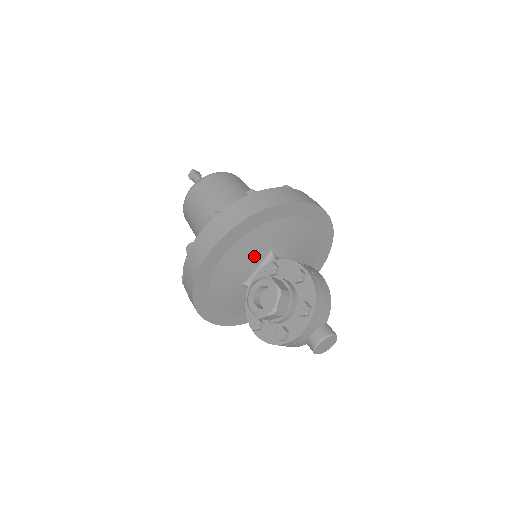
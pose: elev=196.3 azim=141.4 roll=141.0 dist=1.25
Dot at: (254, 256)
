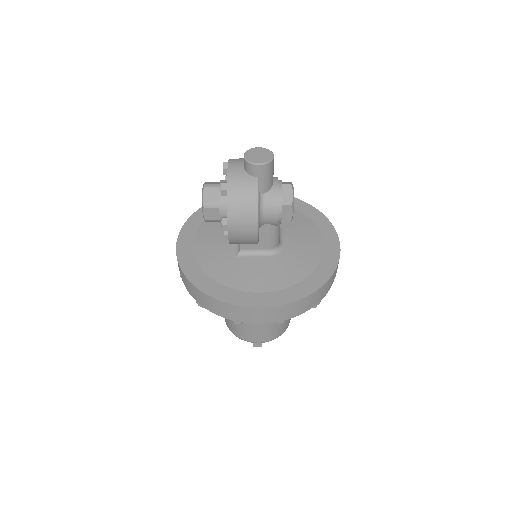
Dot at: occluded
